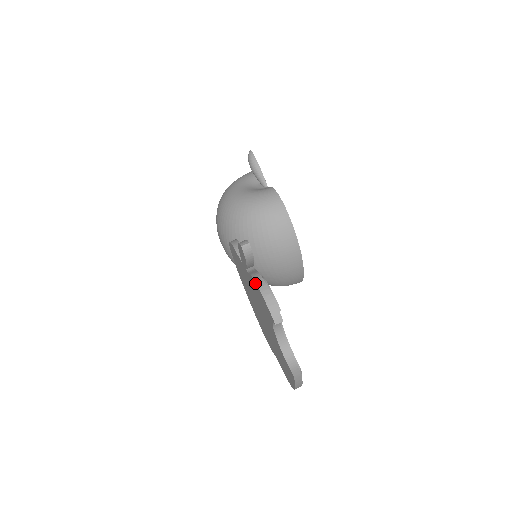
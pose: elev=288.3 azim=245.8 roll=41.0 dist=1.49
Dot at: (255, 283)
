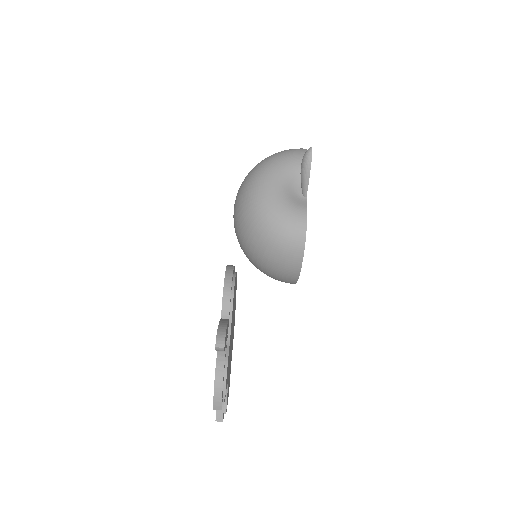
Dot at: (216, 366)
